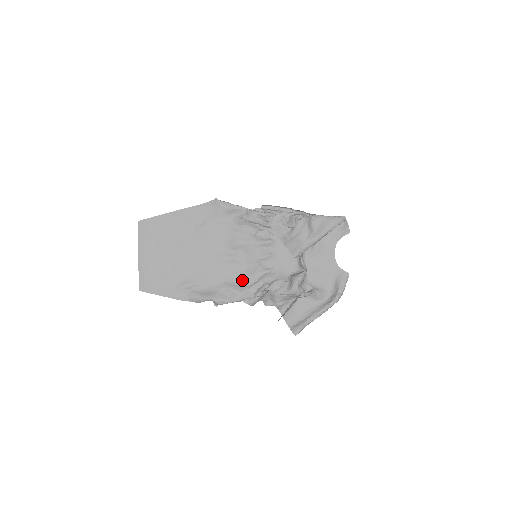
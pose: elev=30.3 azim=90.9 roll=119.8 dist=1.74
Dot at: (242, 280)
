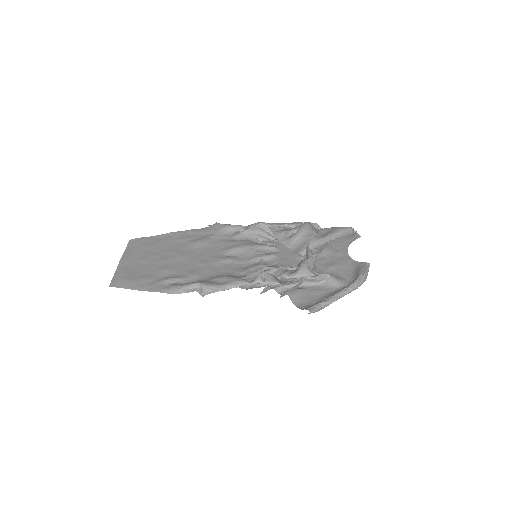
Dot at: (238, 273)
